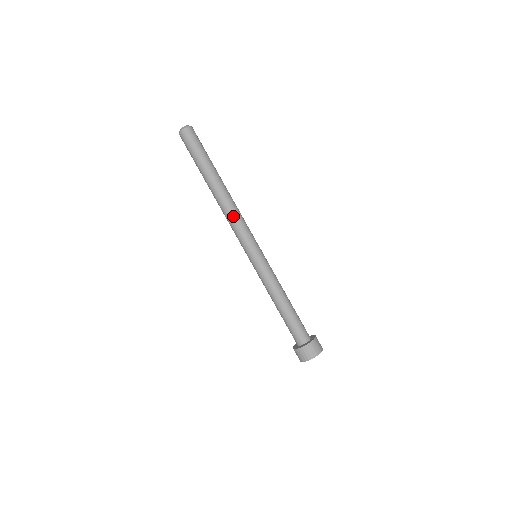
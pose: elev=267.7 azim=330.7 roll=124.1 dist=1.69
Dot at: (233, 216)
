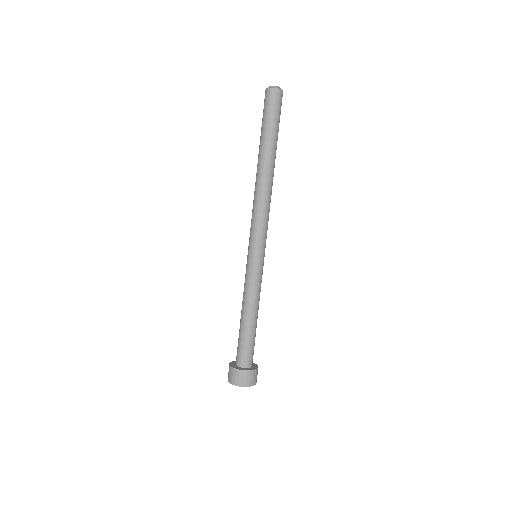
Dot at: (266, 205)
